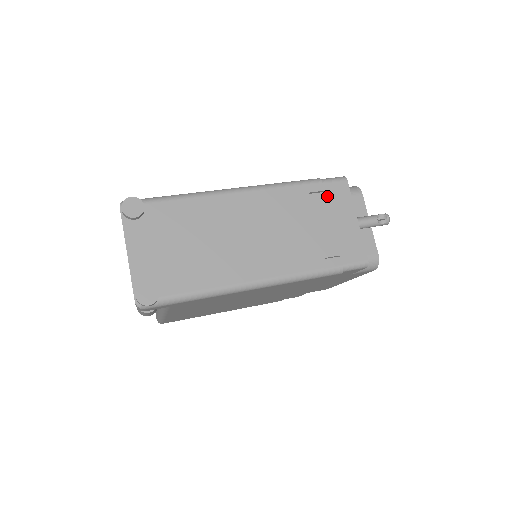
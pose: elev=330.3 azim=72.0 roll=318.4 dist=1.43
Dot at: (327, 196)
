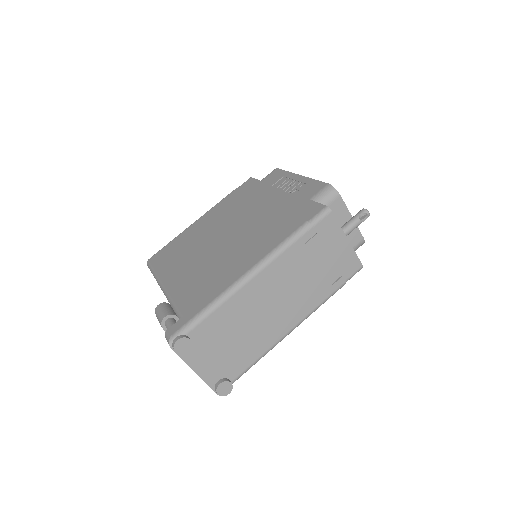
Dot at: (320, 236)
